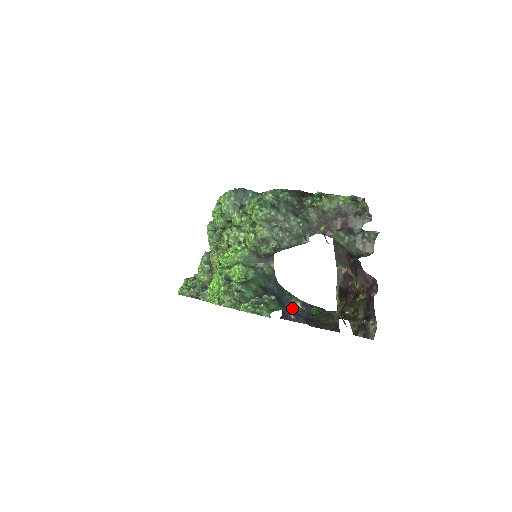
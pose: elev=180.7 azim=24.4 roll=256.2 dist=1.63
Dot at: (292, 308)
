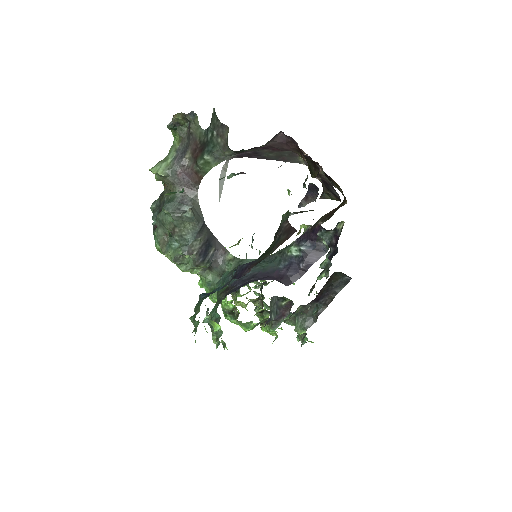
Dot at: occluded
